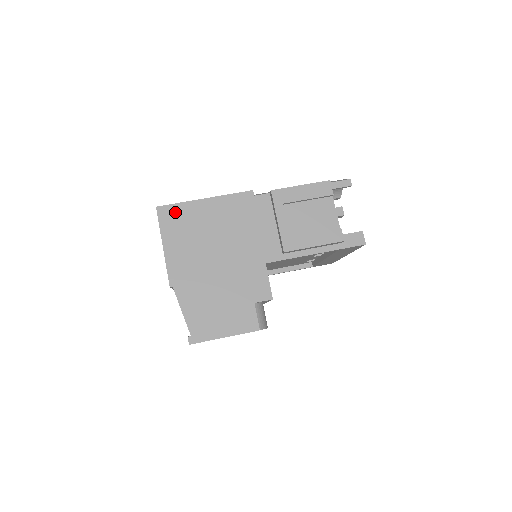
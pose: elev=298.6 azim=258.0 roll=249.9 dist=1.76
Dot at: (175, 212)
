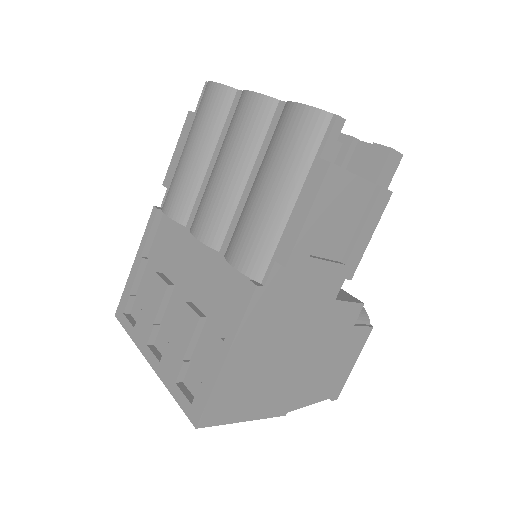
Dot at: (217, 404)
